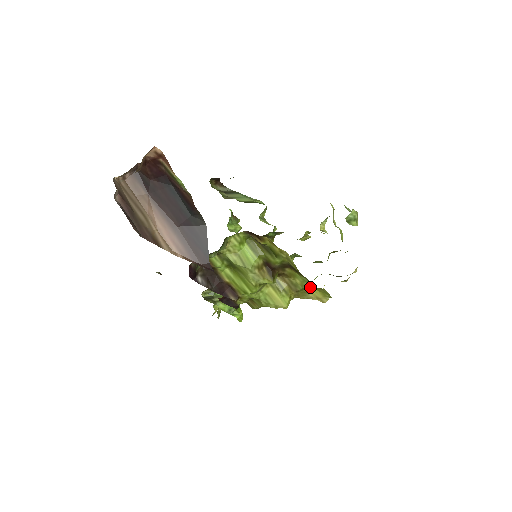
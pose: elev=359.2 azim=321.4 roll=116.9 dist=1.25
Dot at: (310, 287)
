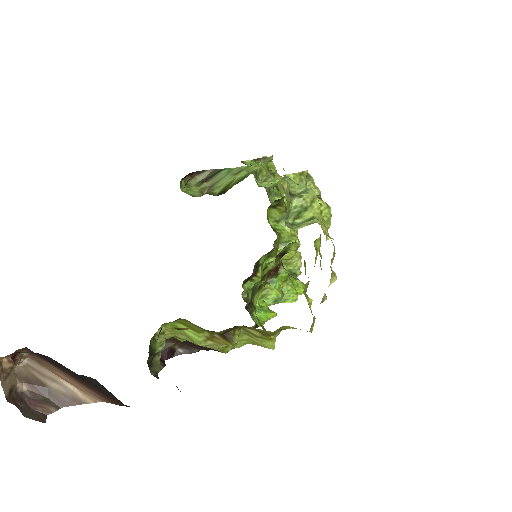
Dot at: (282, 326)
